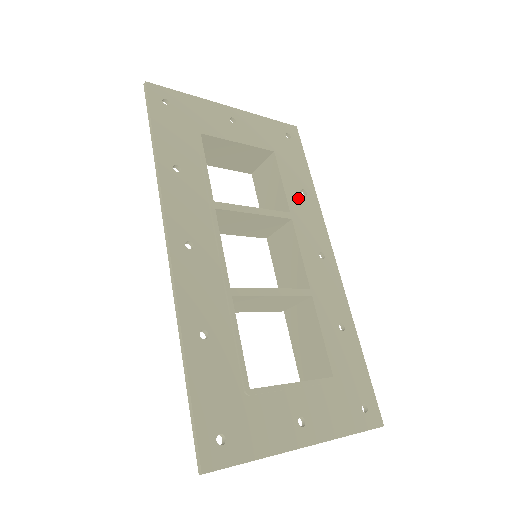
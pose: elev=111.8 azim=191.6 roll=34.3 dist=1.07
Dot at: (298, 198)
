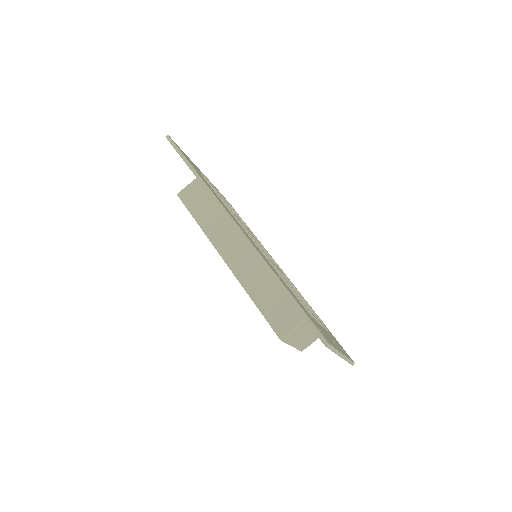
Dot at: occluded
